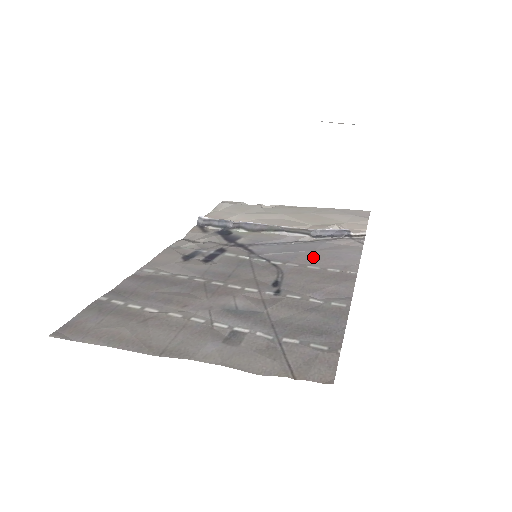
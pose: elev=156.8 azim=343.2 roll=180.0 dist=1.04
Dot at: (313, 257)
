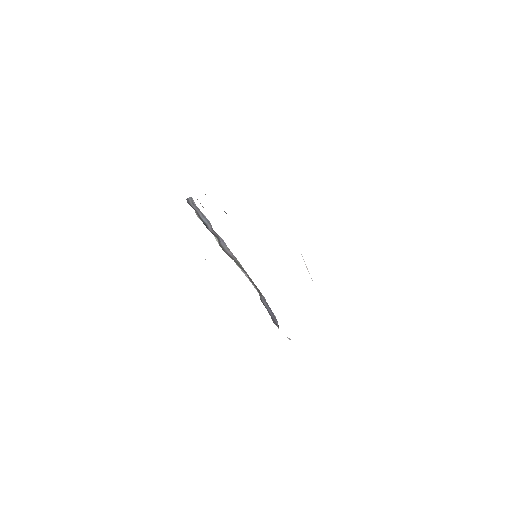
Dot at: occluded
